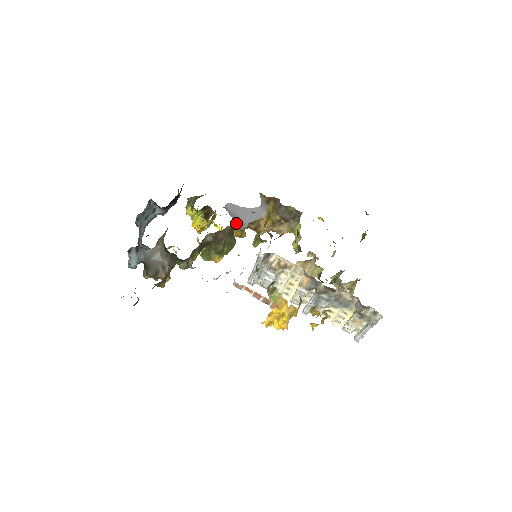
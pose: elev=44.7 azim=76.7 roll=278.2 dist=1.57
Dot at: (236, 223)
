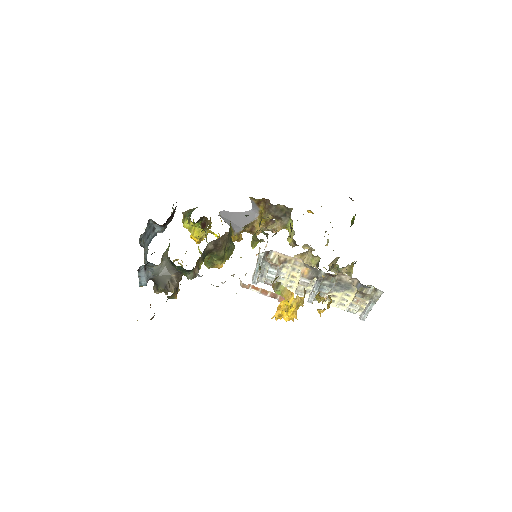
Dot at: (232, 228)
